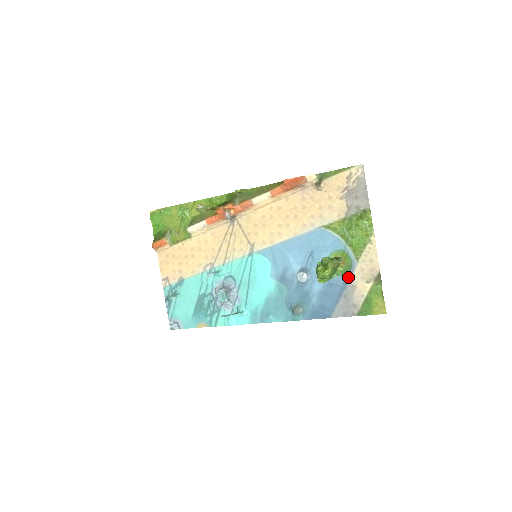
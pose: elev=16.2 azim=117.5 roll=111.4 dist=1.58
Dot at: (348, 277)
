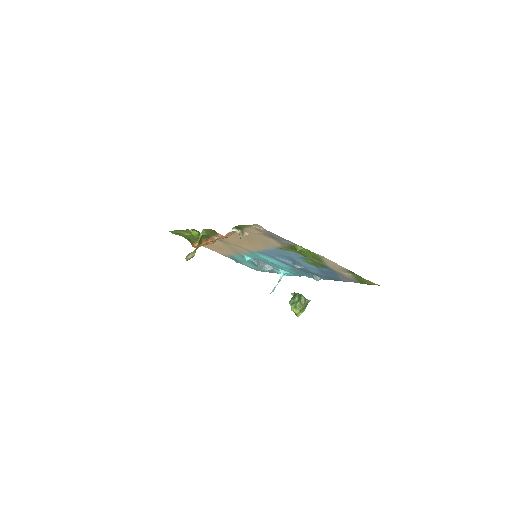
Dot at: (329, 269)
